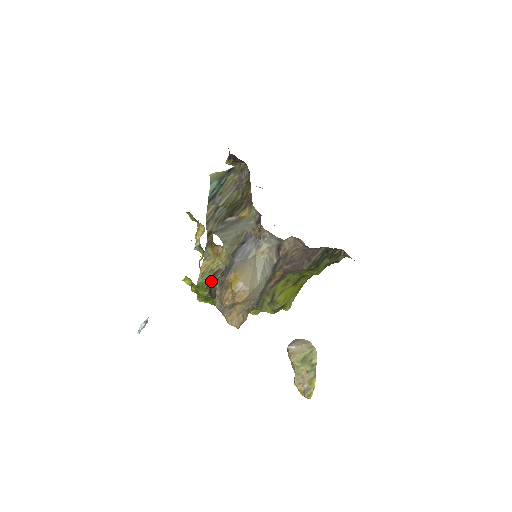
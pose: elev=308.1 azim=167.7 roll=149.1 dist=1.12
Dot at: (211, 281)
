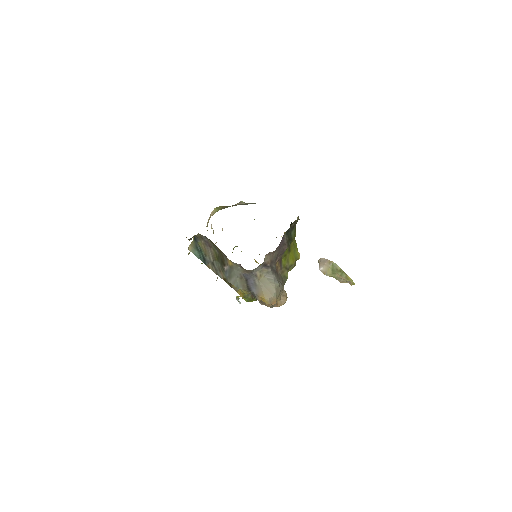
Dot at: (251, 295)
